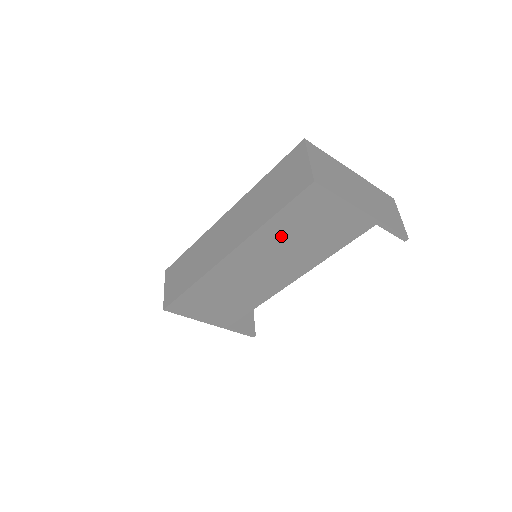
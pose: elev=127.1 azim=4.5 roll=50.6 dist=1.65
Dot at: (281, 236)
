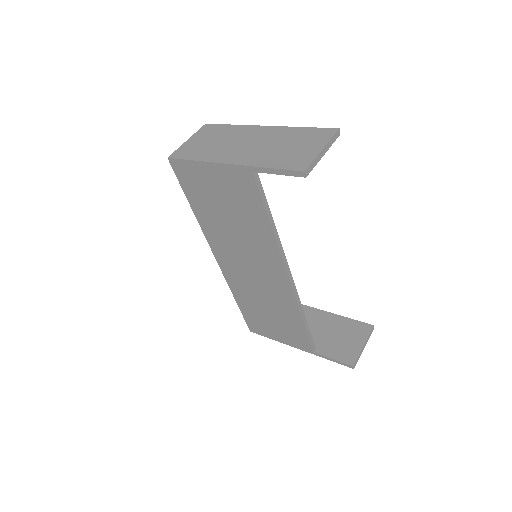
Dot at: (217, 223)
